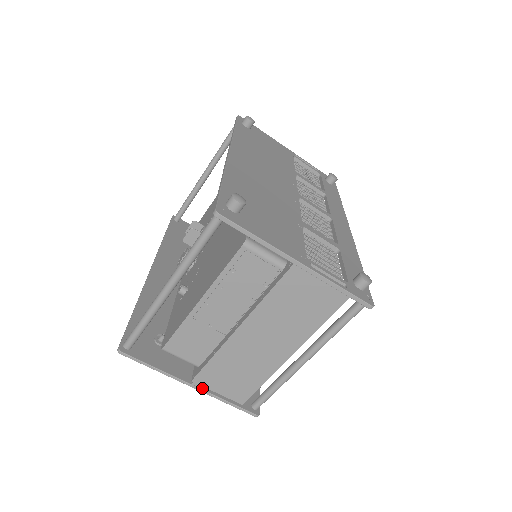
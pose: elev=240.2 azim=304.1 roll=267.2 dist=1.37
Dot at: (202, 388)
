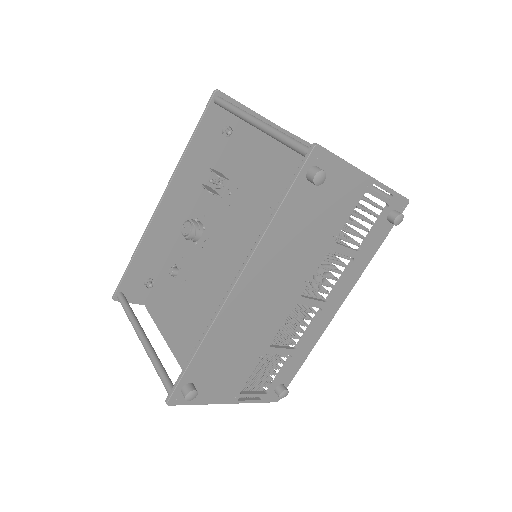
Dot at: occluded
